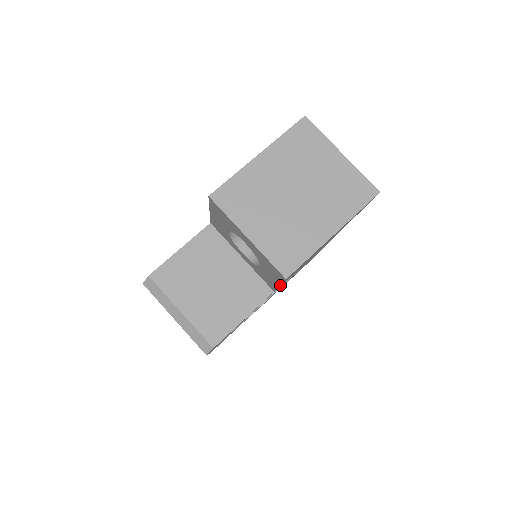
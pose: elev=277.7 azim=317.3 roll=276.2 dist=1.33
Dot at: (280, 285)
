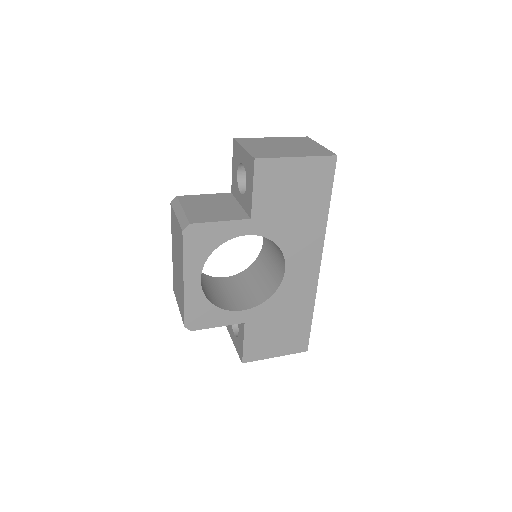
Dot at: (254, 193)
